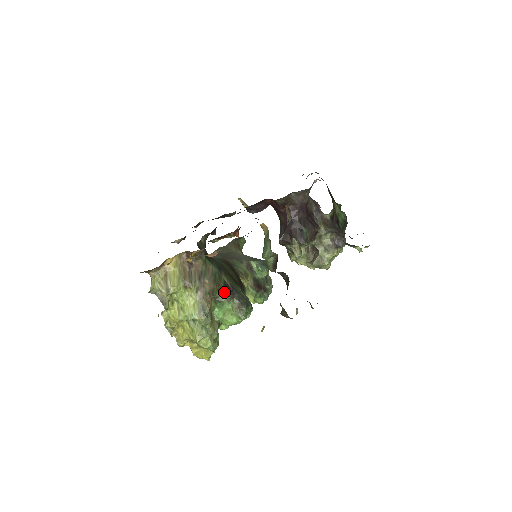
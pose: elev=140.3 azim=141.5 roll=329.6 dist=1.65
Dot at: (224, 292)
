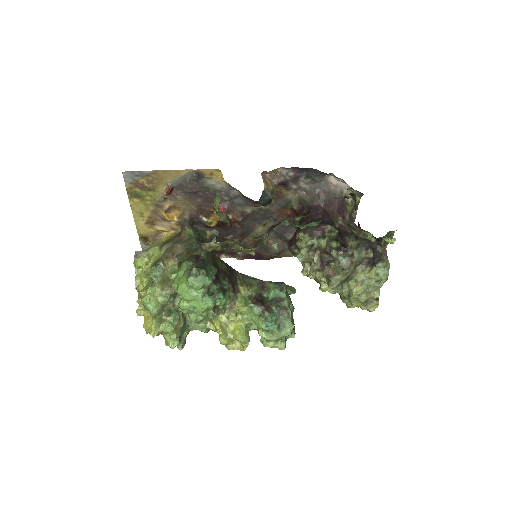
Dot at: (189, 258)
